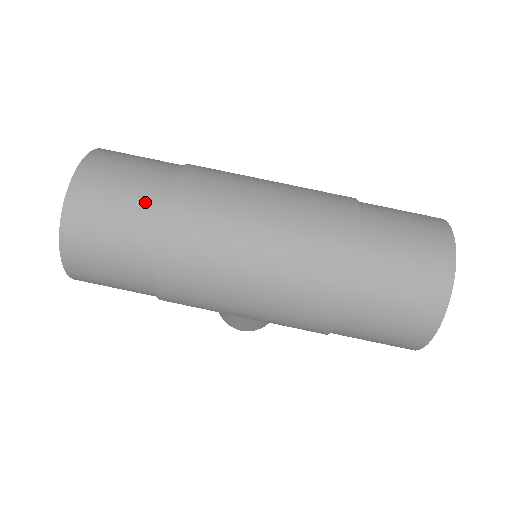
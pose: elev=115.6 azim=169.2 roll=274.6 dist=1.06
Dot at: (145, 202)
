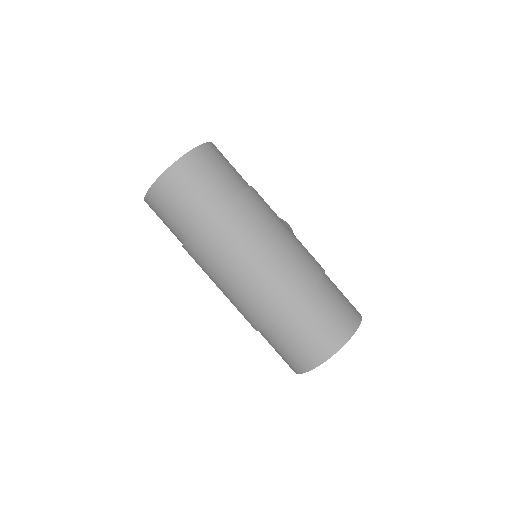
Dot at: (189, 217)
